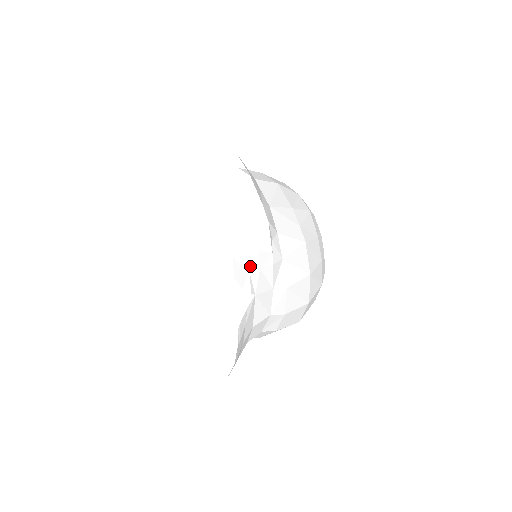
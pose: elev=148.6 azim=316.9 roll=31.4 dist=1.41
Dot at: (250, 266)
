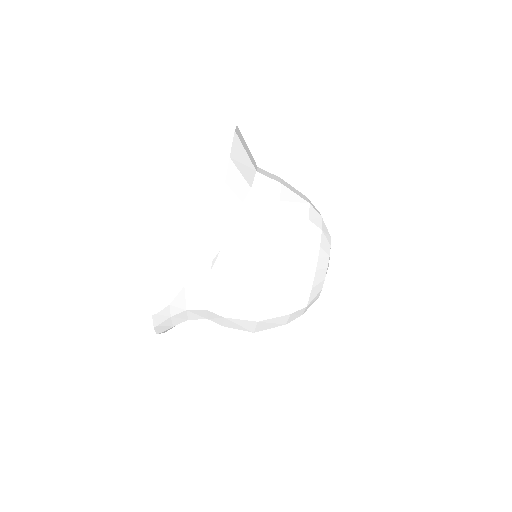
Dot at: (184, 261)
